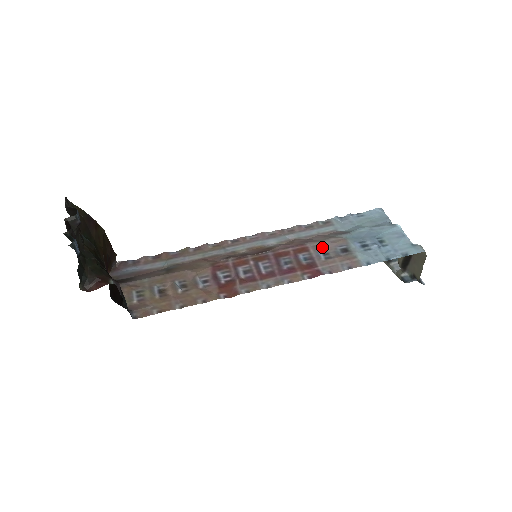
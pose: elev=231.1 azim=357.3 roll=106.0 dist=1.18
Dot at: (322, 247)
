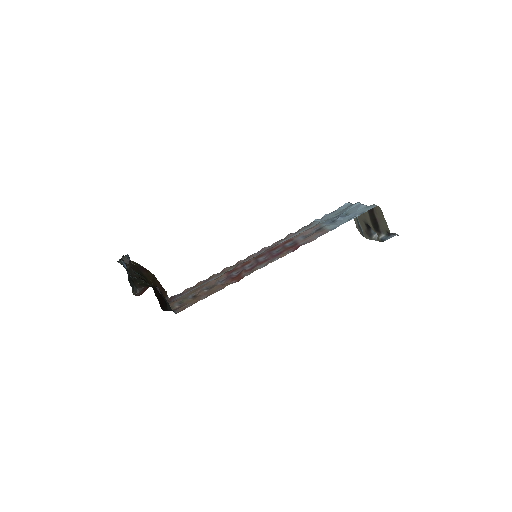
Dot at: (302, 234)
